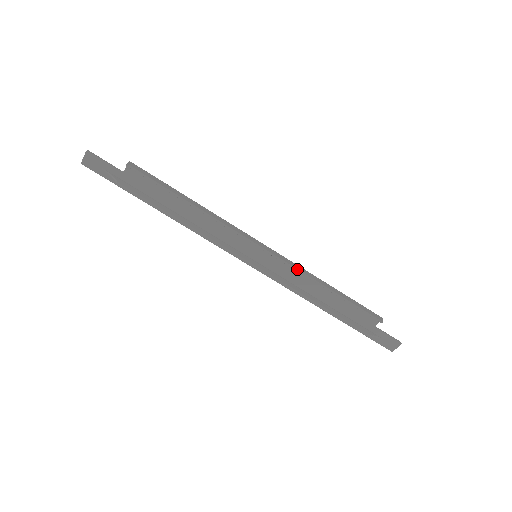
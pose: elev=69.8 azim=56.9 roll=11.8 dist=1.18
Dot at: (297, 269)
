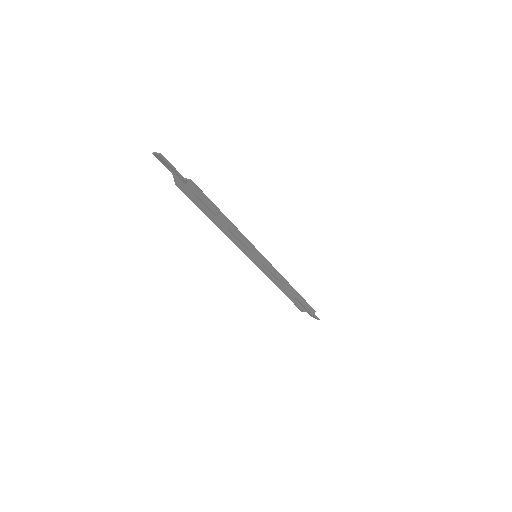
Dot at: (277, 278)
